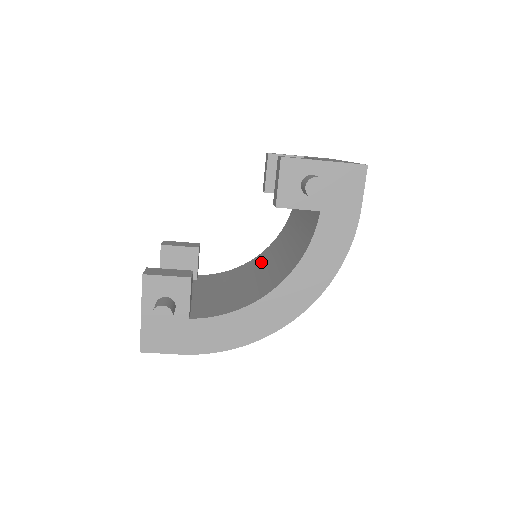
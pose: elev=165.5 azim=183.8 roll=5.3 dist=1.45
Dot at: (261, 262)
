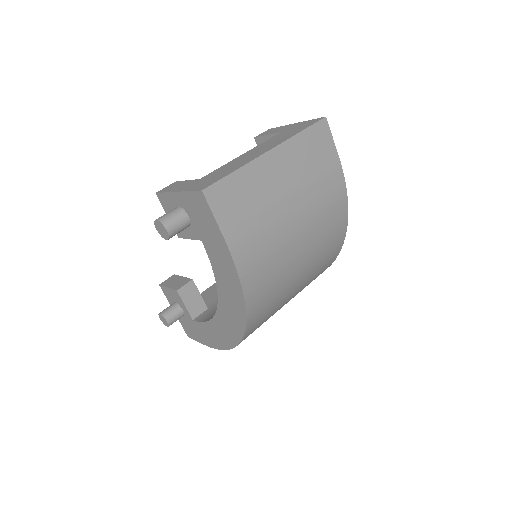
Dot at: occluded
